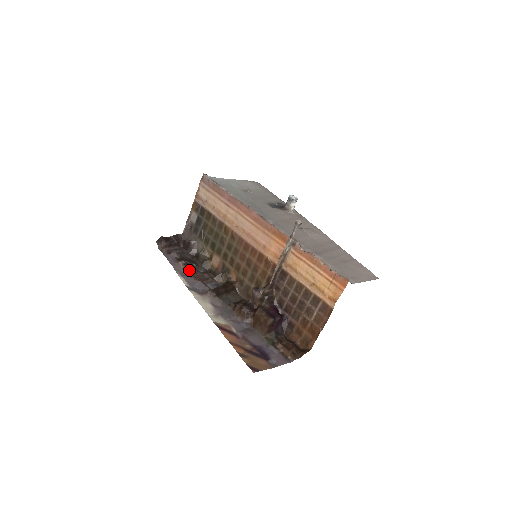
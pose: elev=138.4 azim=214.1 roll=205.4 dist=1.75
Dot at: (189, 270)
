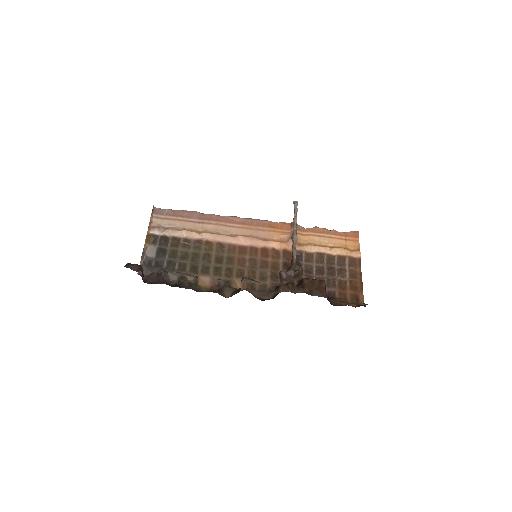
Dot at: (196, 277)
